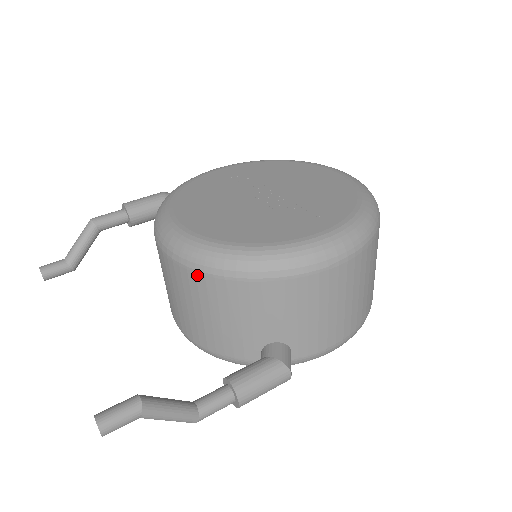
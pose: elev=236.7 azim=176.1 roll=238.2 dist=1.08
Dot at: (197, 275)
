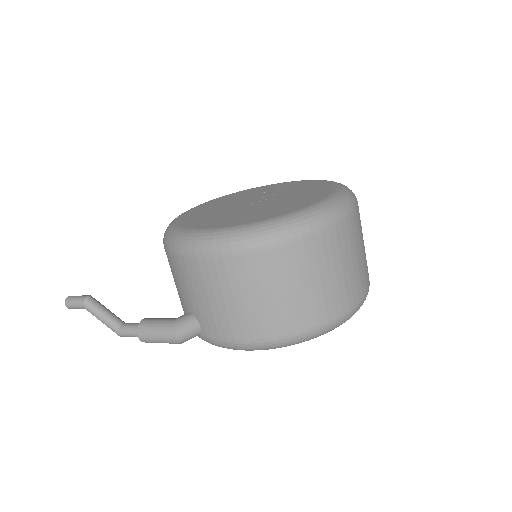
Dot at: occluded
